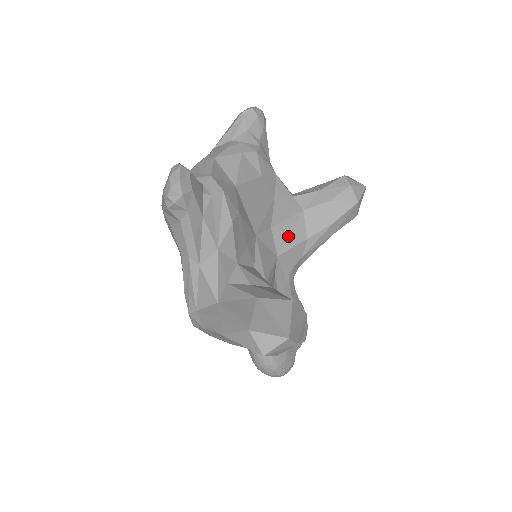
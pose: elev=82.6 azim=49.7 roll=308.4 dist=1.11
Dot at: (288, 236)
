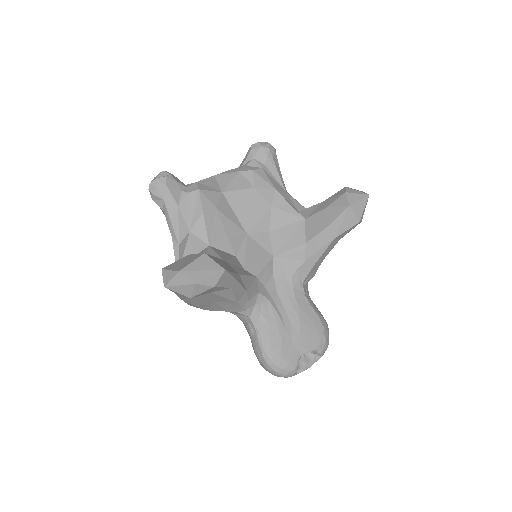
Dot at: (286, 240)
